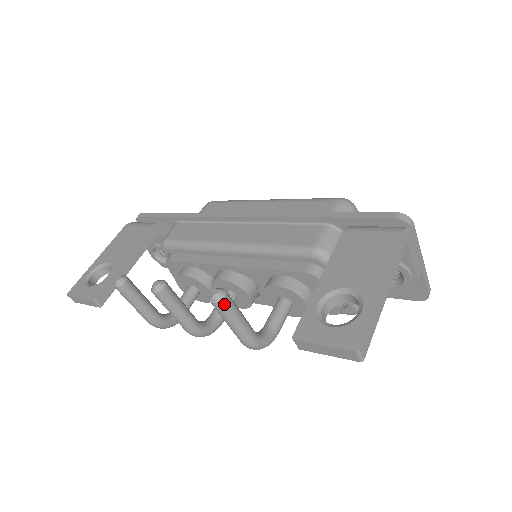
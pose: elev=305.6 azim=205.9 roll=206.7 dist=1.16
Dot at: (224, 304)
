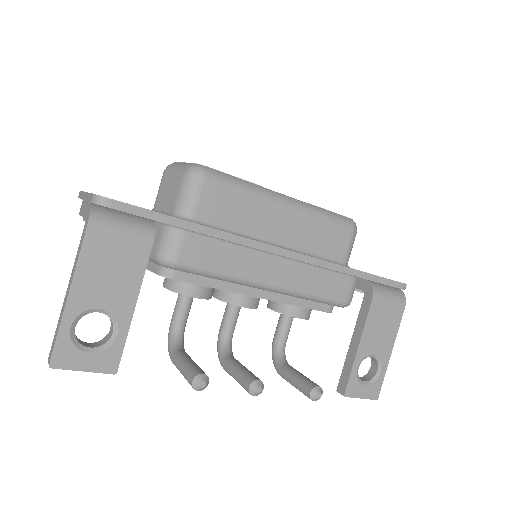
Dot at: occluded
